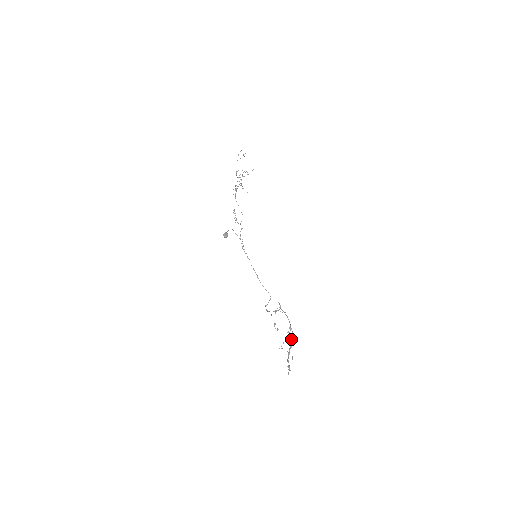
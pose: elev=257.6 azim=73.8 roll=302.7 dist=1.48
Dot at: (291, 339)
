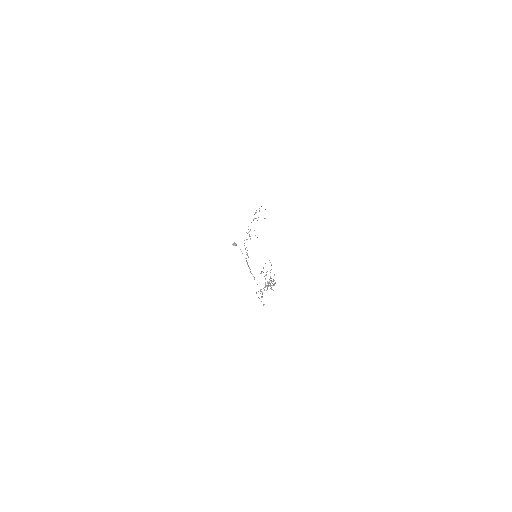
Dot at: occluded
